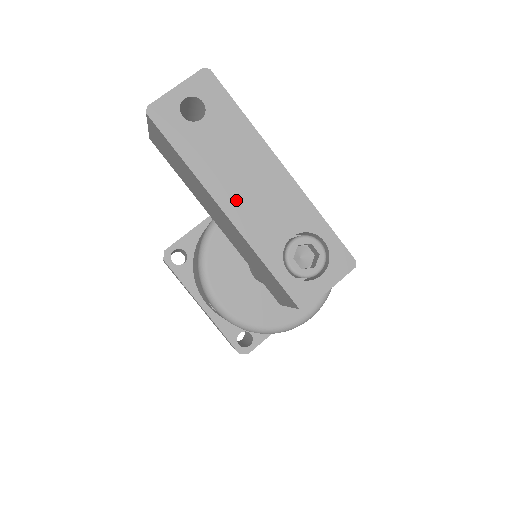
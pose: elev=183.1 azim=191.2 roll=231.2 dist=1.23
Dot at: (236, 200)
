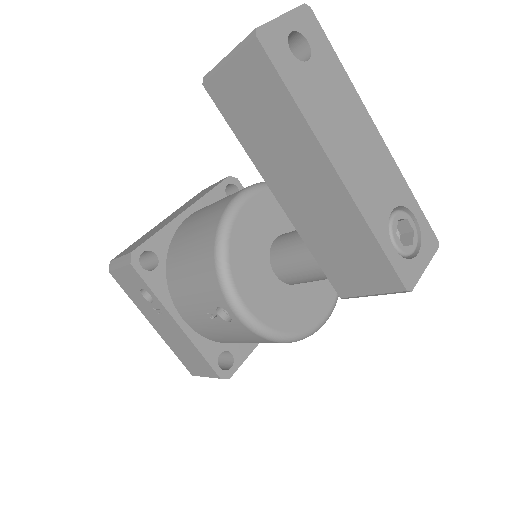
Dot at: (346, 161)
